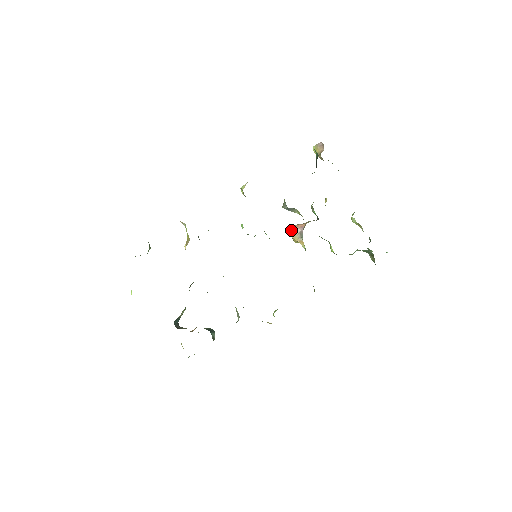
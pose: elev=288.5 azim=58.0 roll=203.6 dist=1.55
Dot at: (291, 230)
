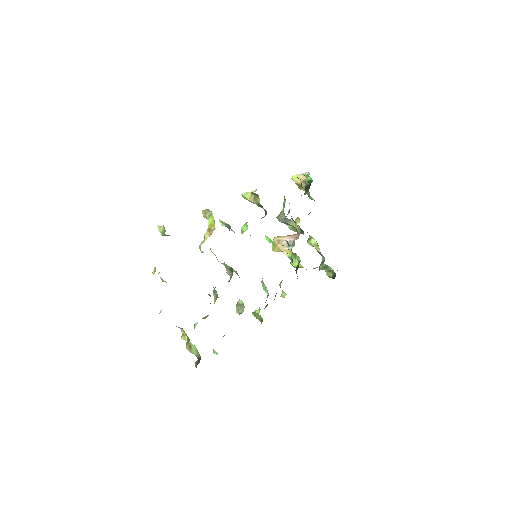
Dot at: (278, 239)
